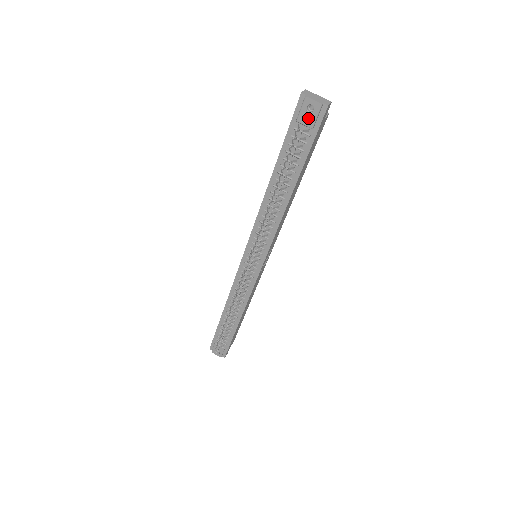
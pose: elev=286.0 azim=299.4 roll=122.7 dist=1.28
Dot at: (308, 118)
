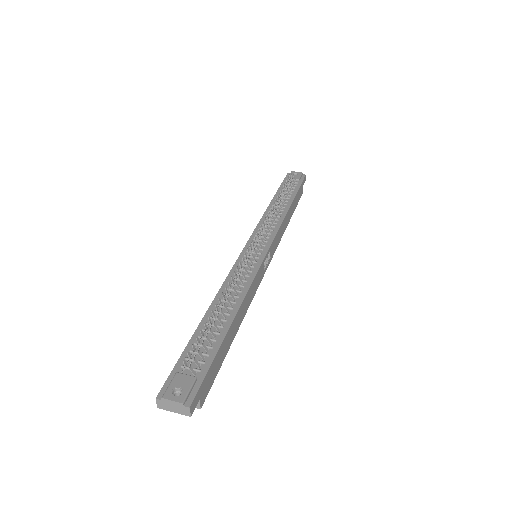
Dot at: (295, 177)
